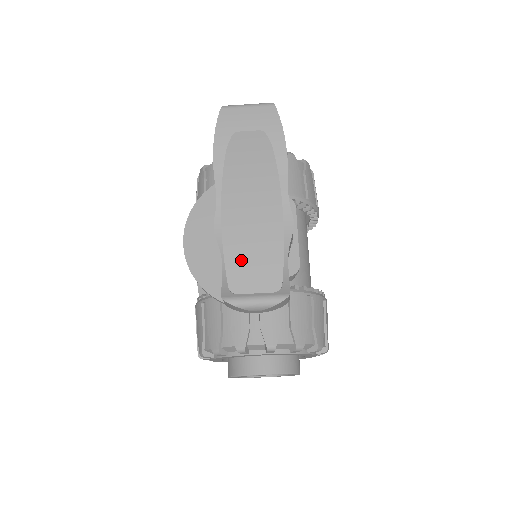
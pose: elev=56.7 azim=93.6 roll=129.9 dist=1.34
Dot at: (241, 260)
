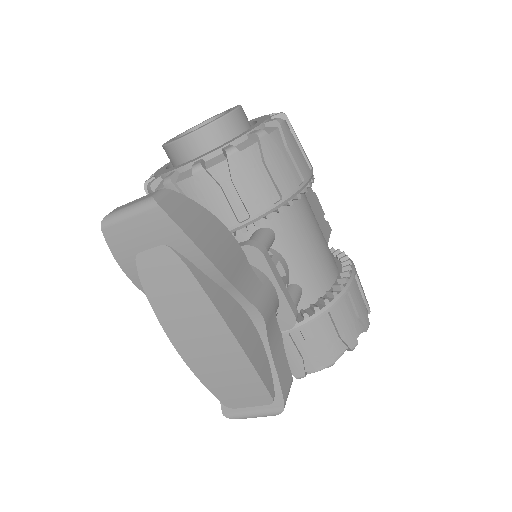
Dot at: (222, 387)
